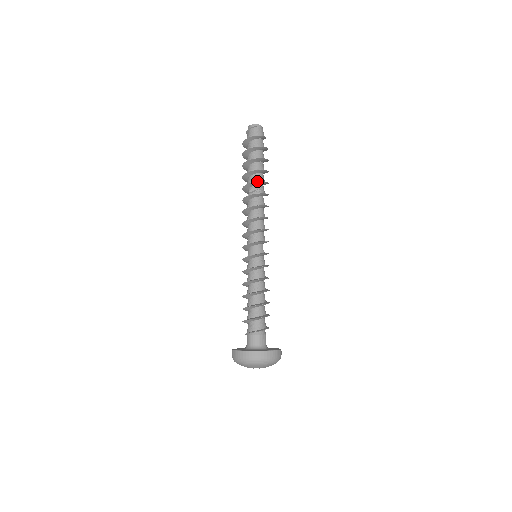
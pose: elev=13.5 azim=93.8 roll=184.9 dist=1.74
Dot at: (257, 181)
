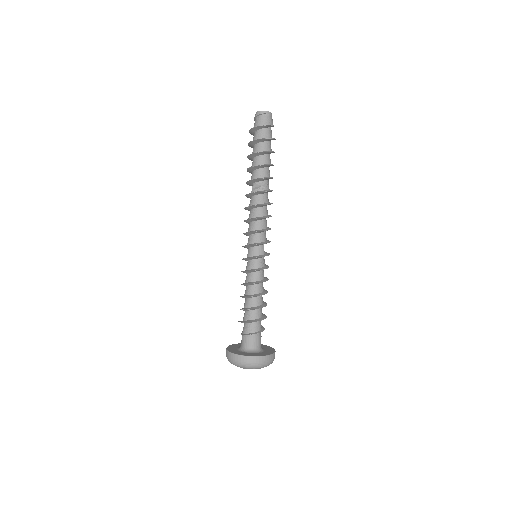
Dot at: (261, 177)
